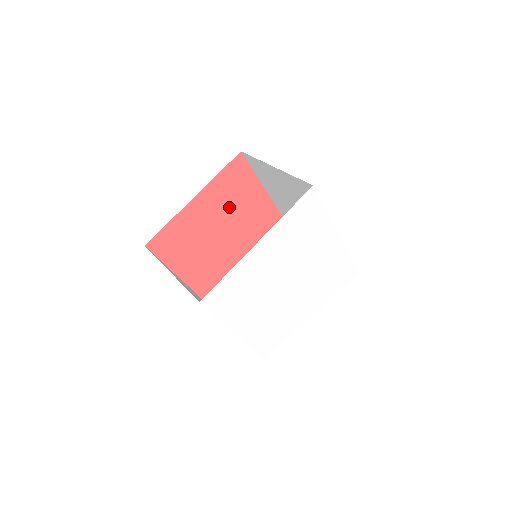
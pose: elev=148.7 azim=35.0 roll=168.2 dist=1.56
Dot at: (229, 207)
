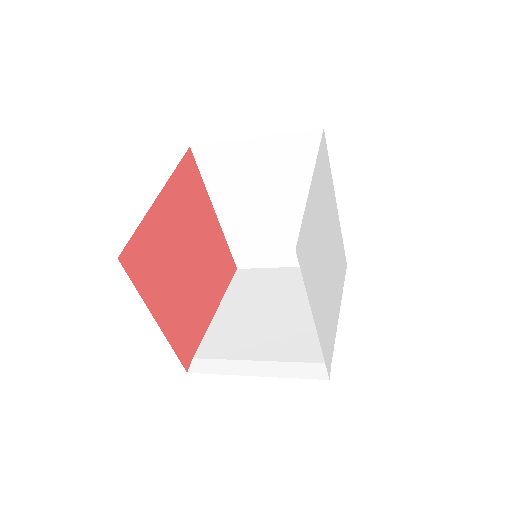
Dot at: (188, 219)
